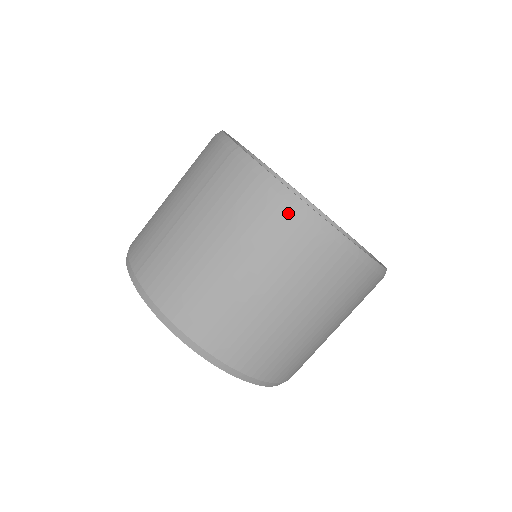
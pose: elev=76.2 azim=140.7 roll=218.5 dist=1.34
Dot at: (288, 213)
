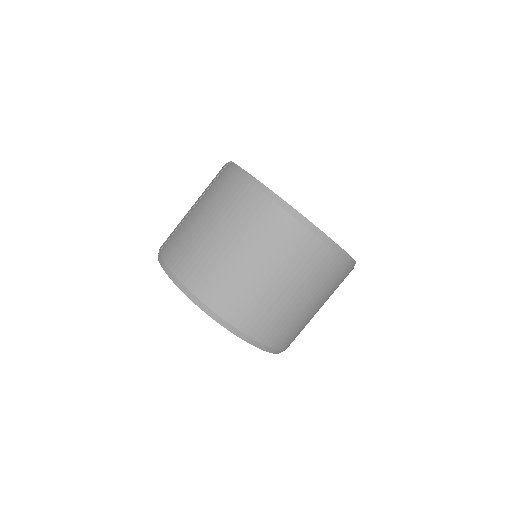
Dot at: (251, 191)
